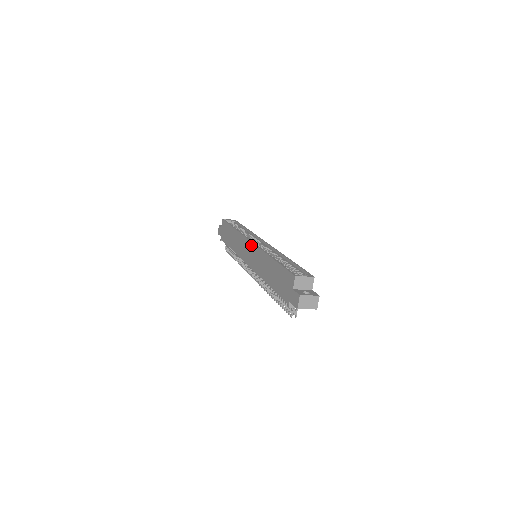
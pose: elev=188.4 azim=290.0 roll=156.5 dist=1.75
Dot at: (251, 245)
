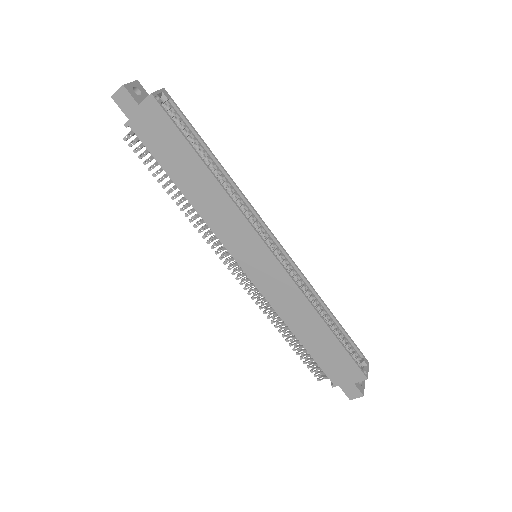
Dot at: (272, 261)
